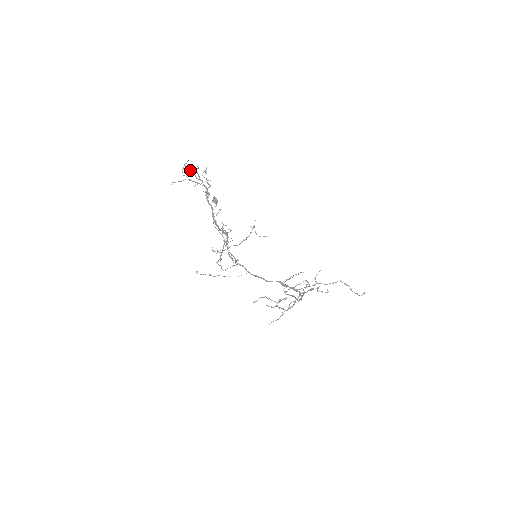
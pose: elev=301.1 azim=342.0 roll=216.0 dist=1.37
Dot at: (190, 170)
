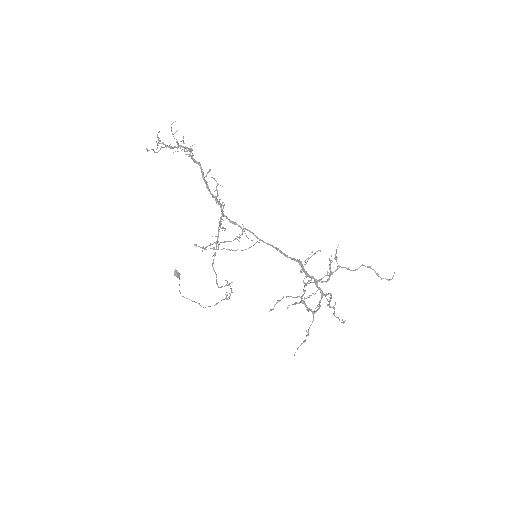
Dot at: occluded
